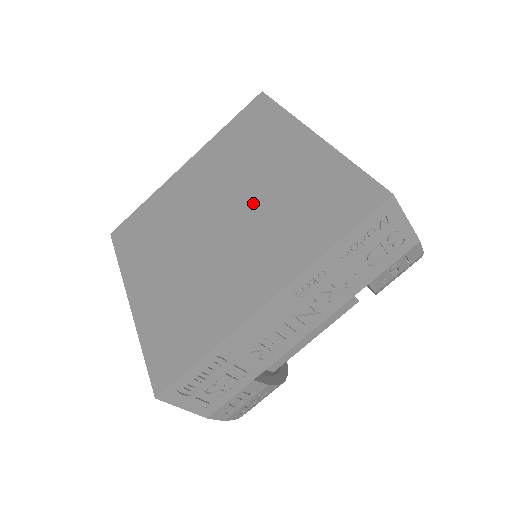
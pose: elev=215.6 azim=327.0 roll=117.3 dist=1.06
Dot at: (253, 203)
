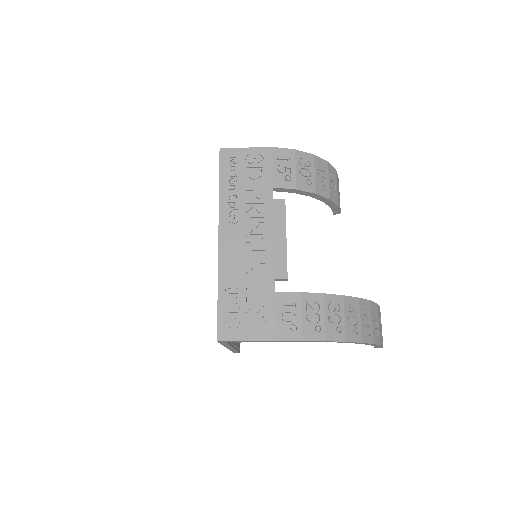
Dot at: occluded
